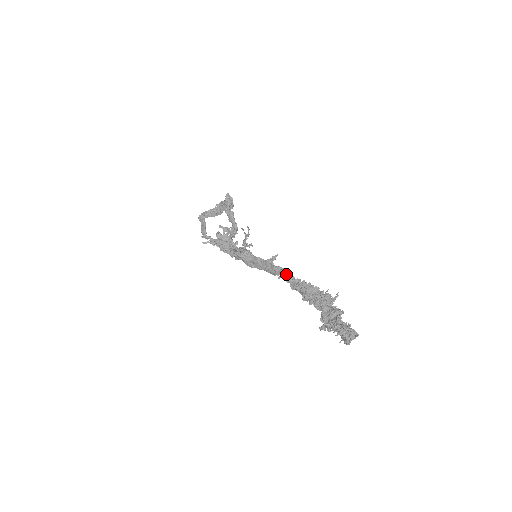
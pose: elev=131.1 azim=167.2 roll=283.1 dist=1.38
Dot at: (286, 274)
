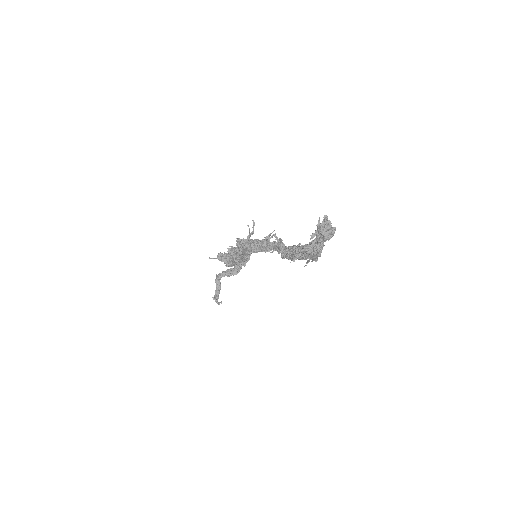
Dot at: (279, 240)
